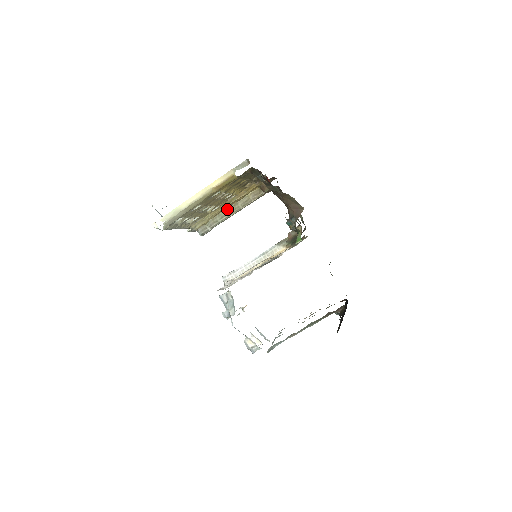
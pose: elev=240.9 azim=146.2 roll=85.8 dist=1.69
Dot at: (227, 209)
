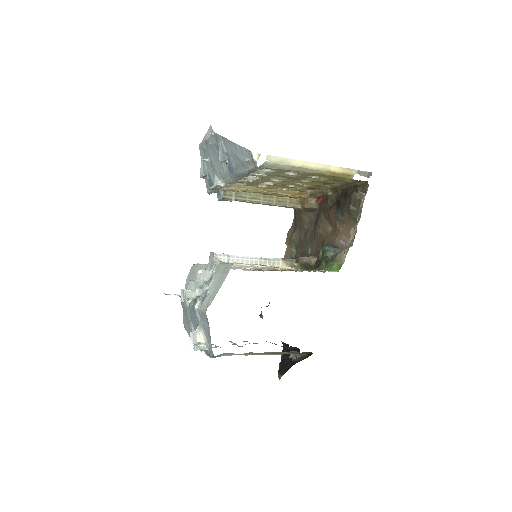
Dot at: (262, 195)
